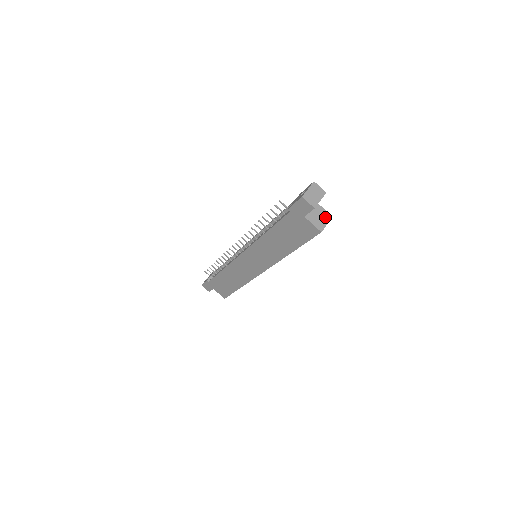
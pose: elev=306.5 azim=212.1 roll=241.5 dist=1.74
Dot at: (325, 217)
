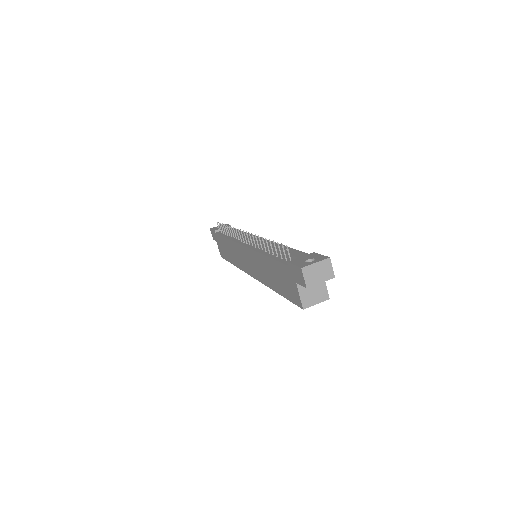
Dot at: (320, 295)
